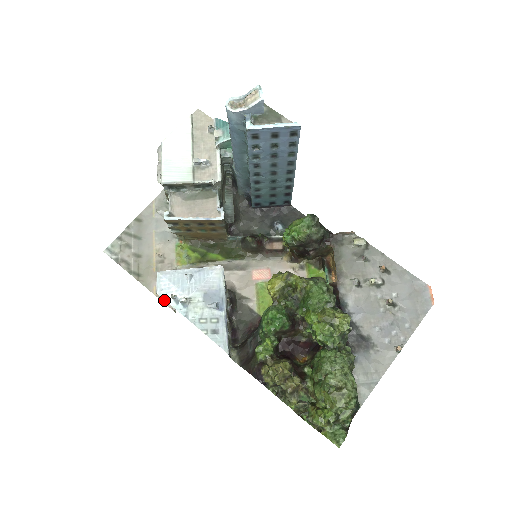
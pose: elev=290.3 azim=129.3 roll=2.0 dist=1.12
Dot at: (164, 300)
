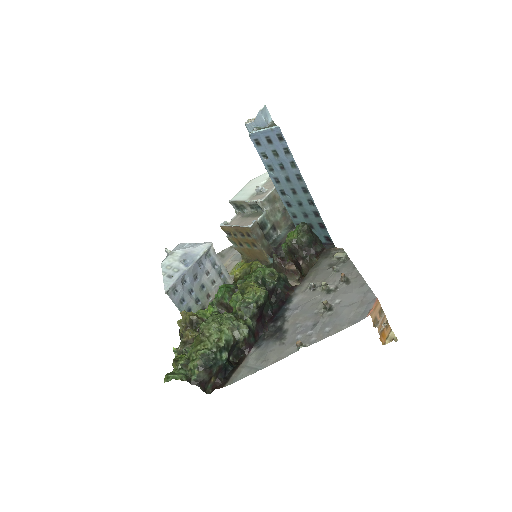
Dot at: occluded
